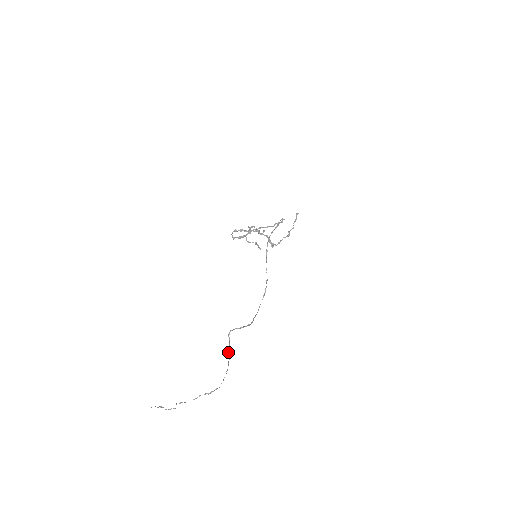
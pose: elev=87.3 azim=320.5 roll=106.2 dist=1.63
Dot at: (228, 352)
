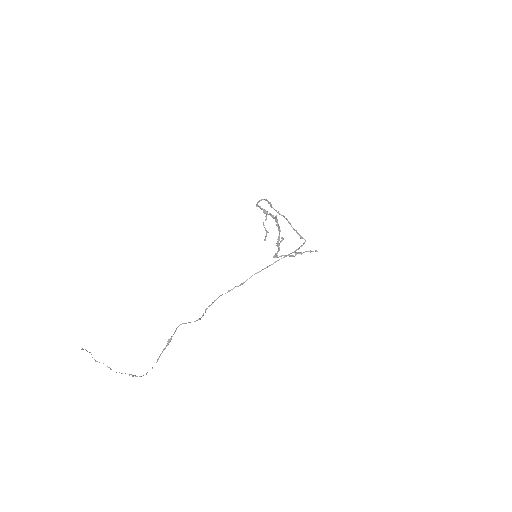
Dot at: (169, 340)
